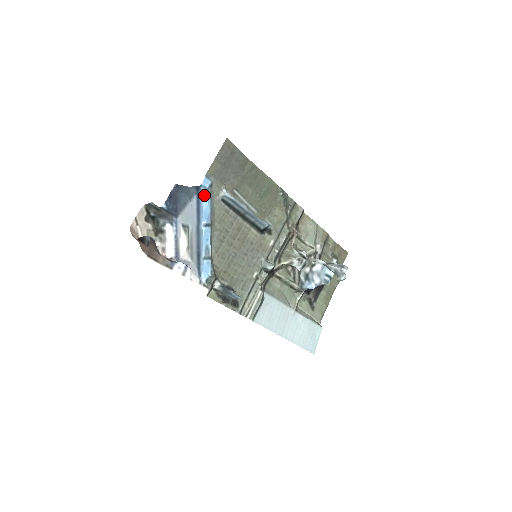
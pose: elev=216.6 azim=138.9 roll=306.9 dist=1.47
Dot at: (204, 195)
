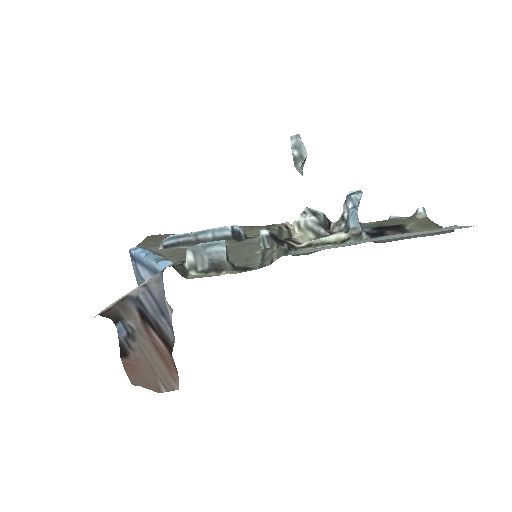
Dot at: (137, 251)
